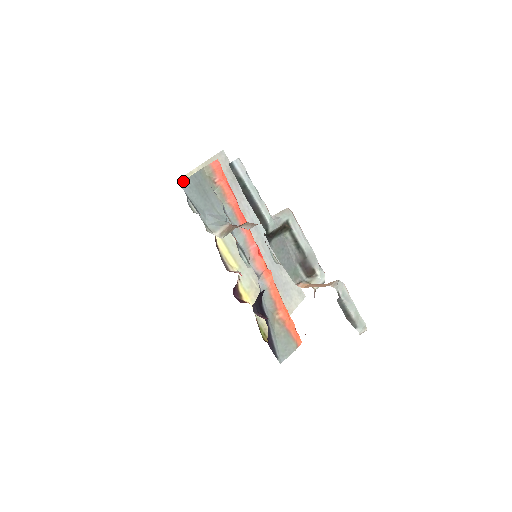
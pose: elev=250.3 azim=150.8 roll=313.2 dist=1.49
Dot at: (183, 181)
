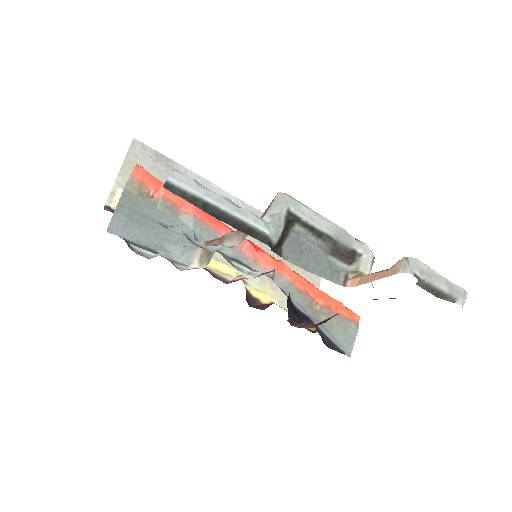
Dot at: (109, 223)
